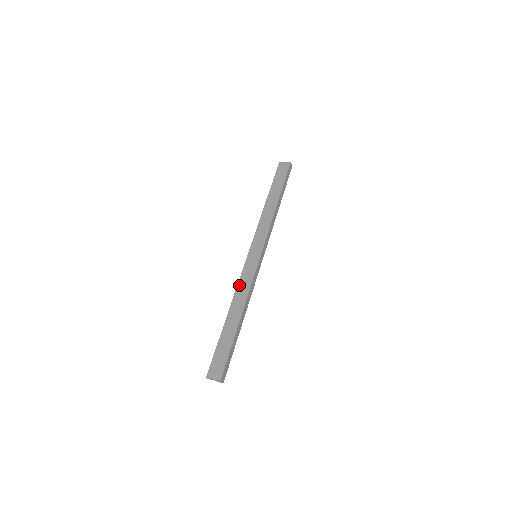
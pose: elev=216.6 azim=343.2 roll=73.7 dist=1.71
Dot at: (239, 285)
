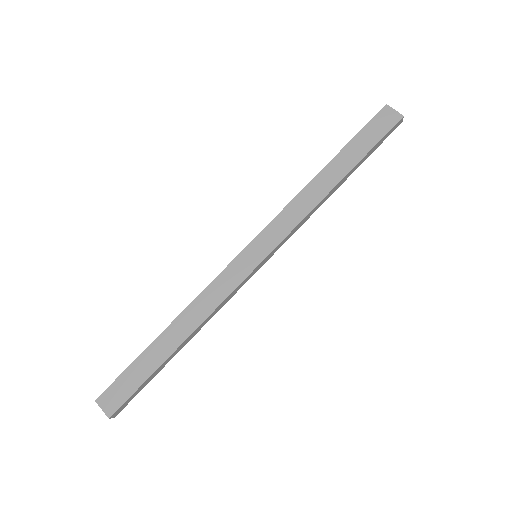
Dot at: (207, 290)
